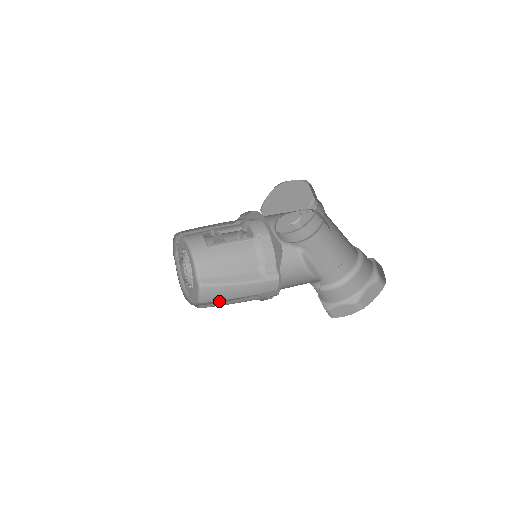
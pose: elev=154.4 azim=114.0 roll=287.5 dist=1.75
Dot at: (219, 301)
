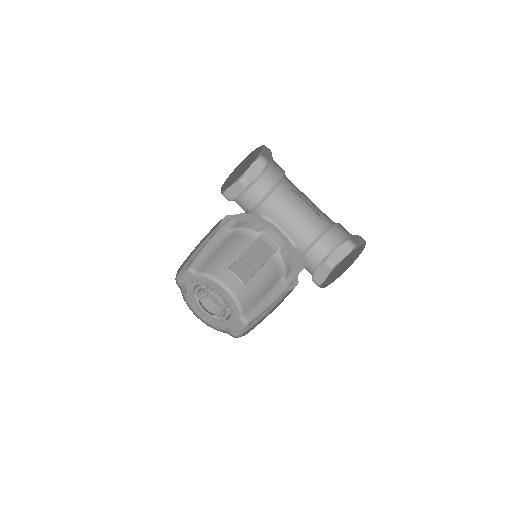
Dot at: occluded
